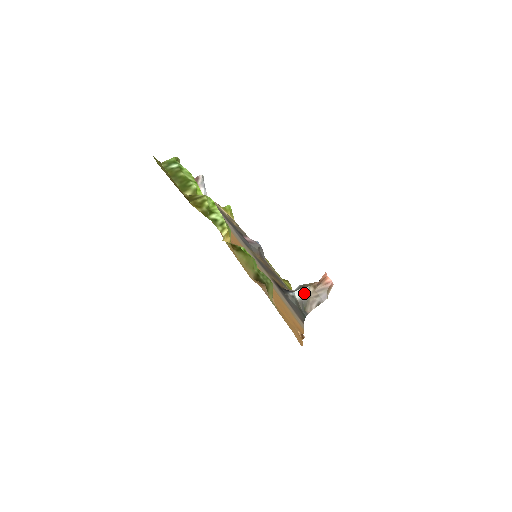
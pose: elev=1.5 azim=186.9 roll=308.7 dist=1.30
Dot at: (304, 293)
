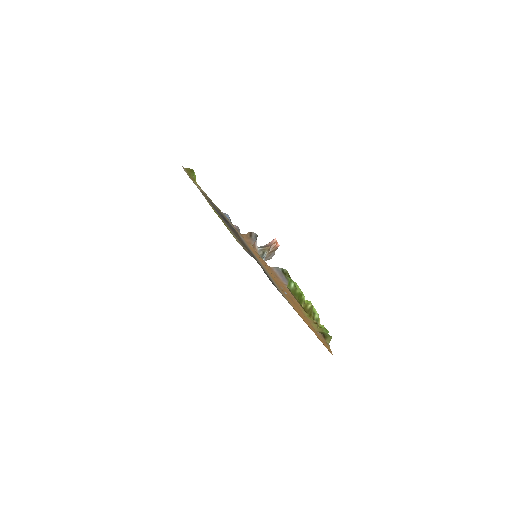
Dot at: occluded
